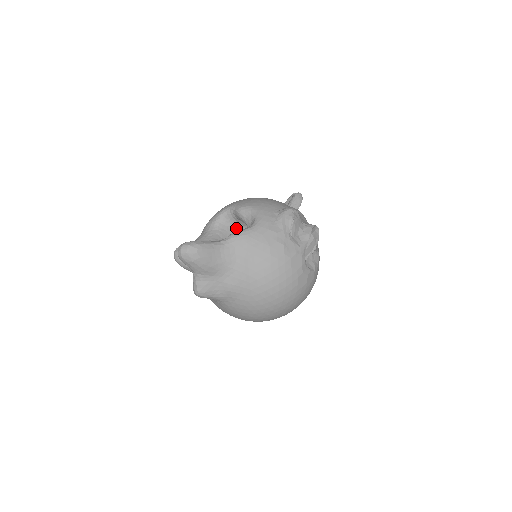
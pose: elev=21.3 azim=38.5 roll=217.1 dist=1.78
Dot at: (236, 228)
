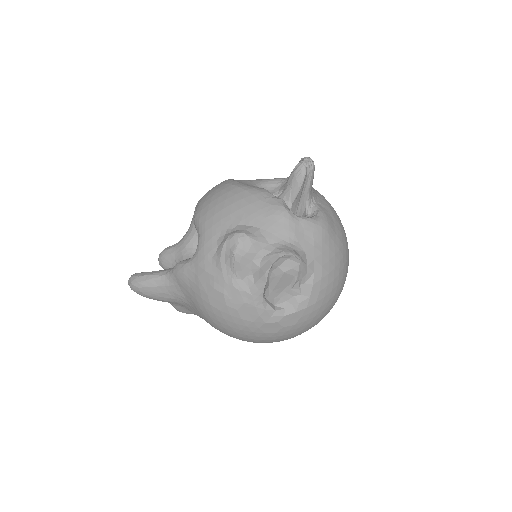
Dot at: occluded
